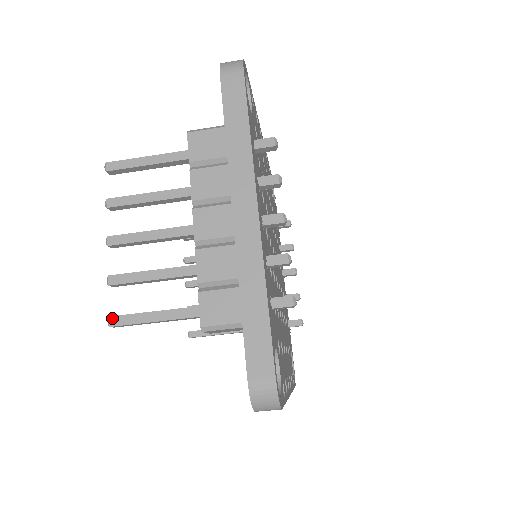
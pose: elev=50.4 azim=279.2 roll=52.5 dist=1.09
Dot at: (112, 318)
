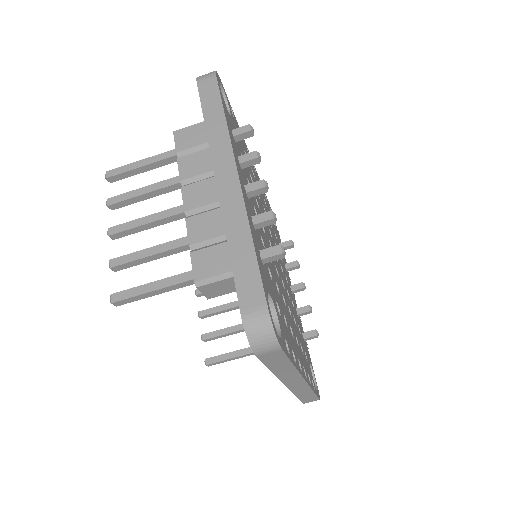
Dot at: (113, 295)
